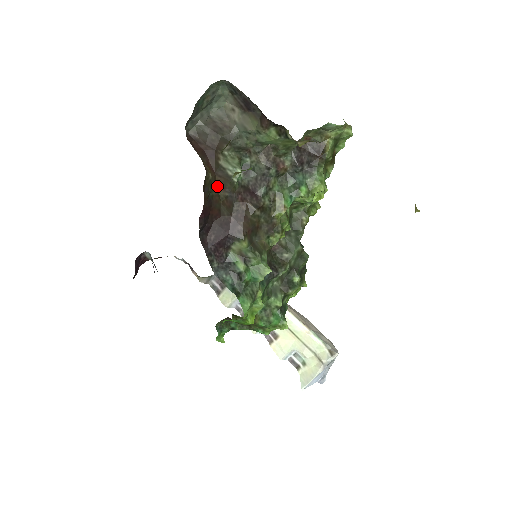
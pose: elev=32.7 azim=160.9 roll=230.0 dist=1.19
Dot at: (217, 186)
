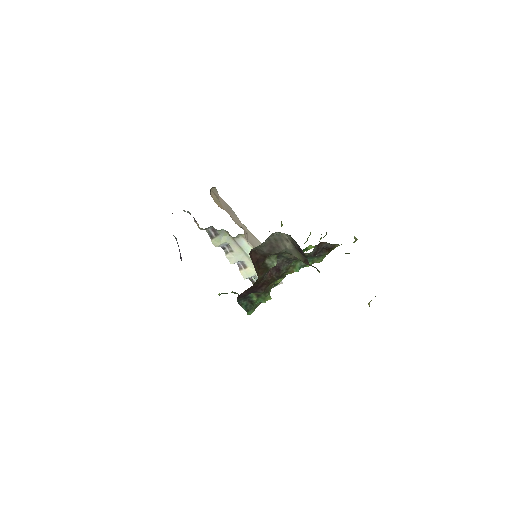
Dot at: (259, 274)
